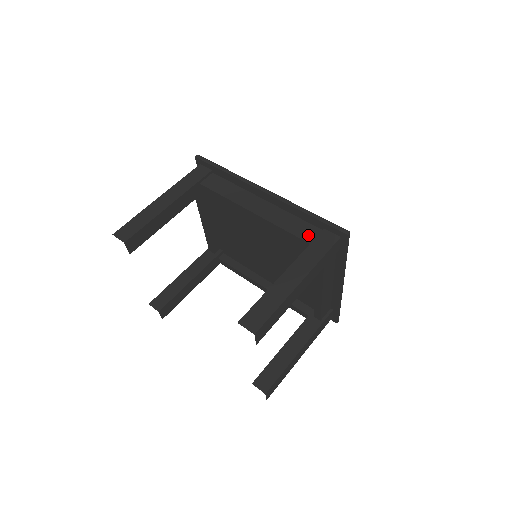
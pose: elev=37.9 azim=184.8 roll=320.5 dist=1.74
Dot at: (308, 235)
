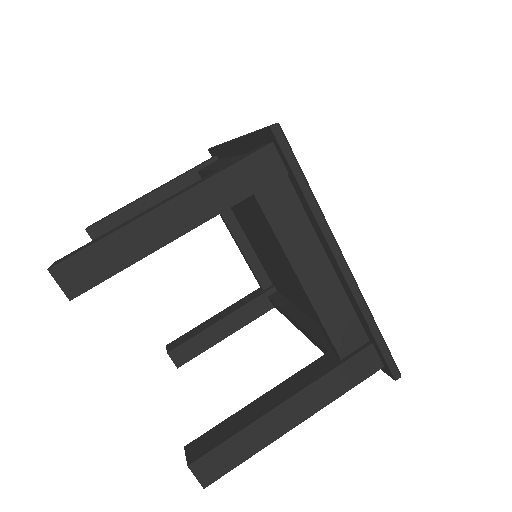
Dot at: occluded
